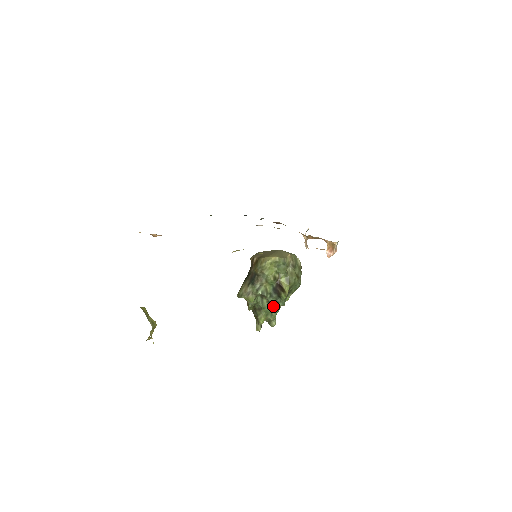
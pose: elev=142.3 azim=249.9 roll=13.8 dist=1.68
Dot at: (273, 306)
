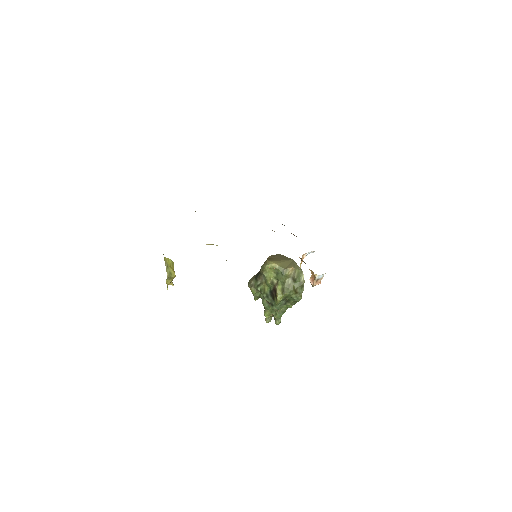
Dot at: occluded
